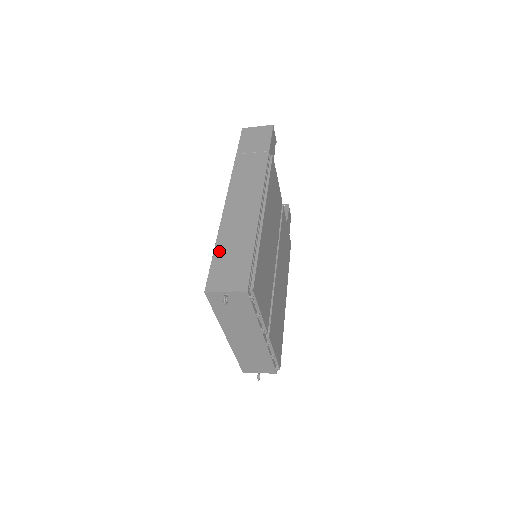
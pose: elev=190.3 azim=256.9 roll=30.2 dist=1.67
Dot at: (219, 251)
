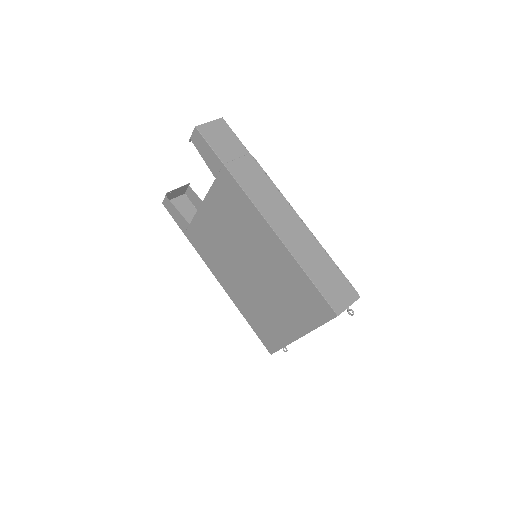
Dot at: (313, 275)
